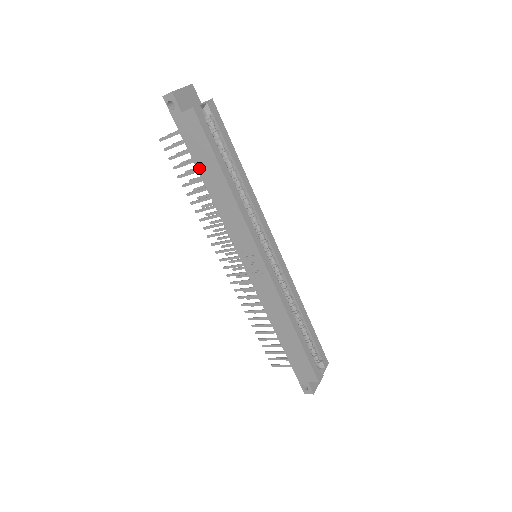
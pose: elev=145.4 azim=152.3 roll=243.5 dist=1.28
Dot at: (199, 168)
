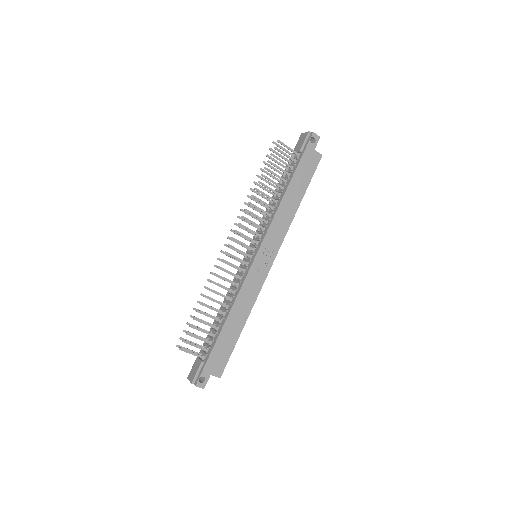
Dot at: (293, 180)
